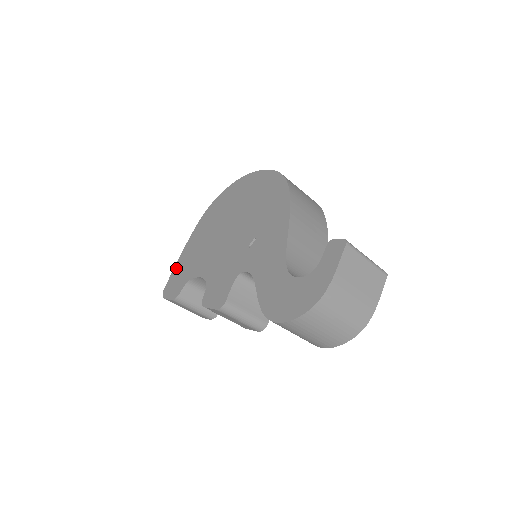
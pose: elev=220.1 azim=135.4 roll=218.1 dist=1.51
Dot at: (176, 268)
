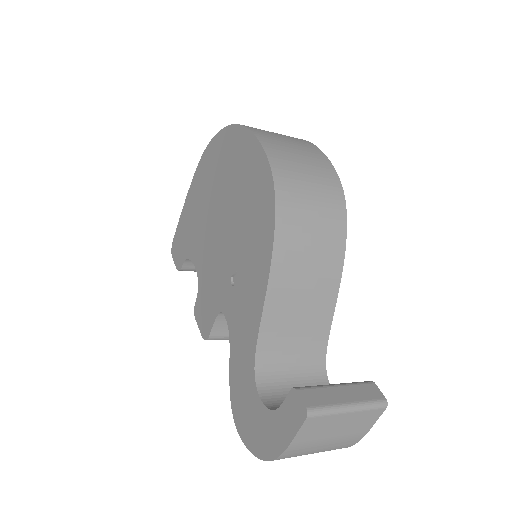
Dot at: (180, 222)
